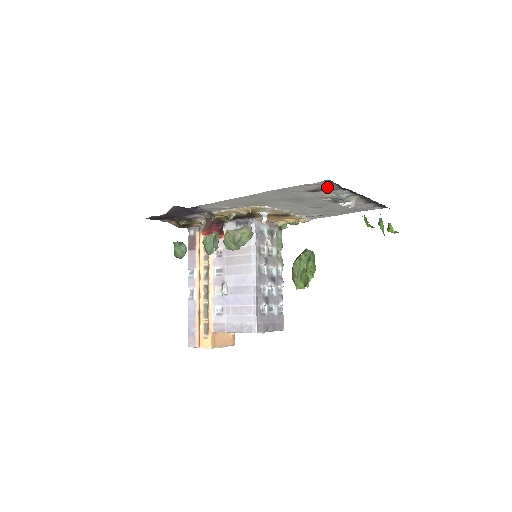
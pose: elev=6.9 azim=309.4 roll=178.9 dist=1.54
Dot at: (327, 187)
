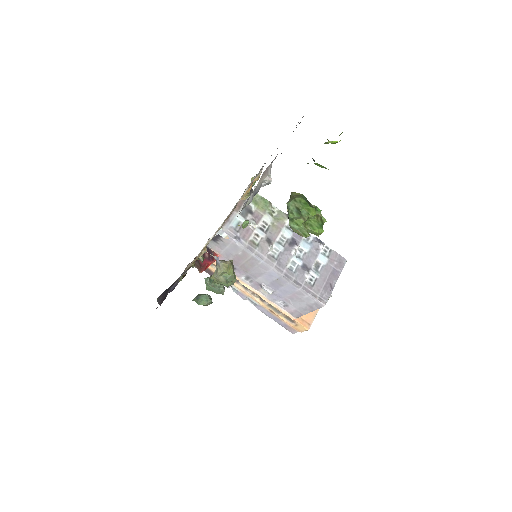
Dot at: occluded
